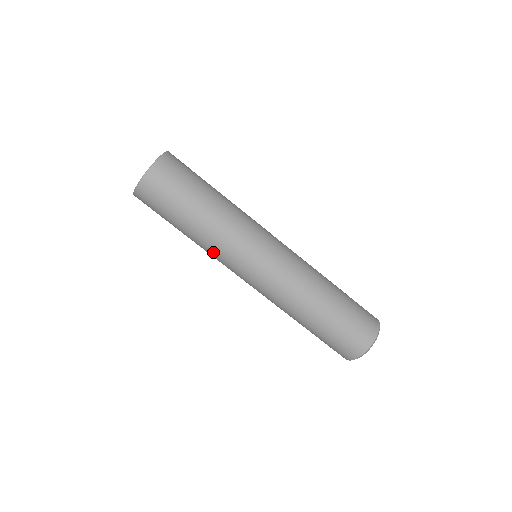
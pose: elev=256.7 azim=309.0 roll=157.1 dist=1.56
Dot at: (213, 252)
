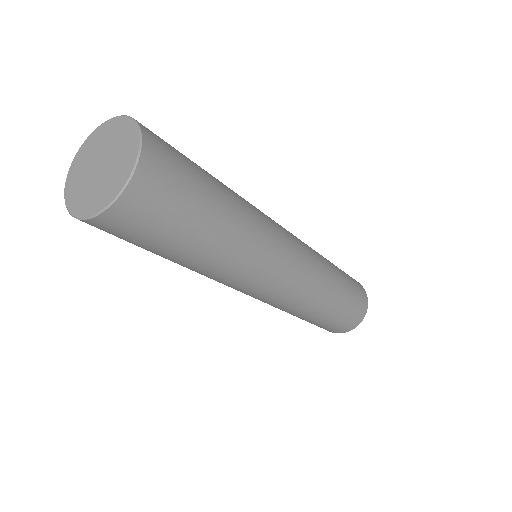
Dot at: occluded
